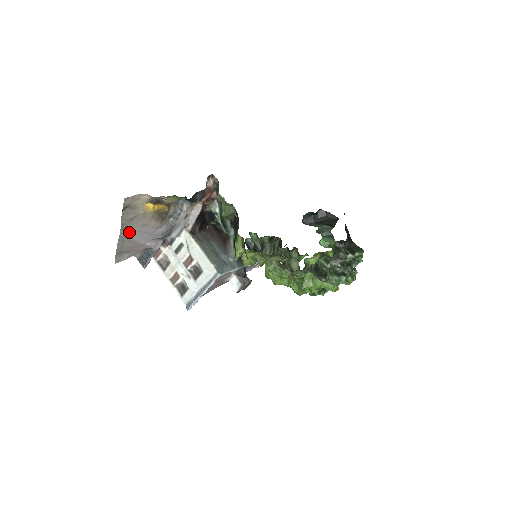
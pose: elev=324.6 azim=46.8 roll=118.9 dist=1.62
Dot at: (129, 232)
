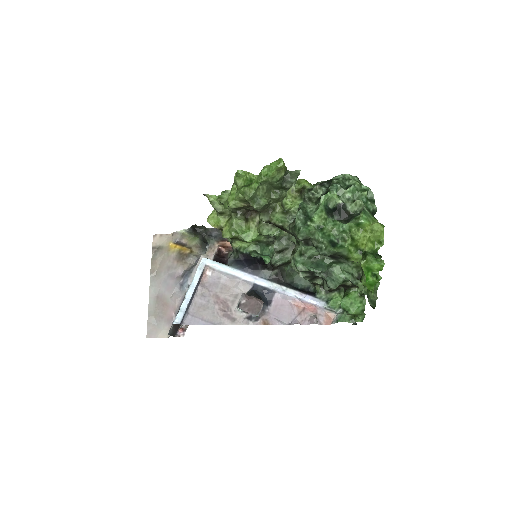
Dot at: (158, 281)
